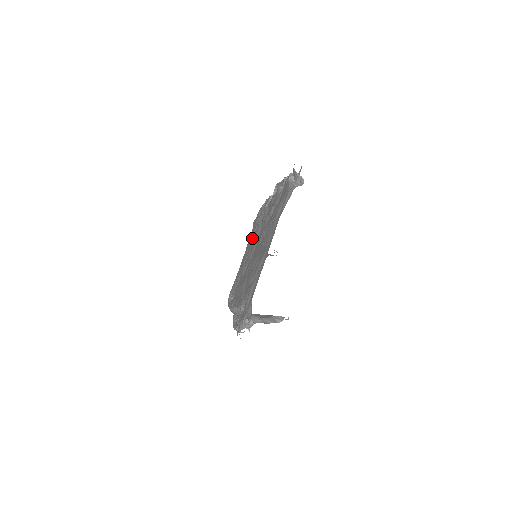
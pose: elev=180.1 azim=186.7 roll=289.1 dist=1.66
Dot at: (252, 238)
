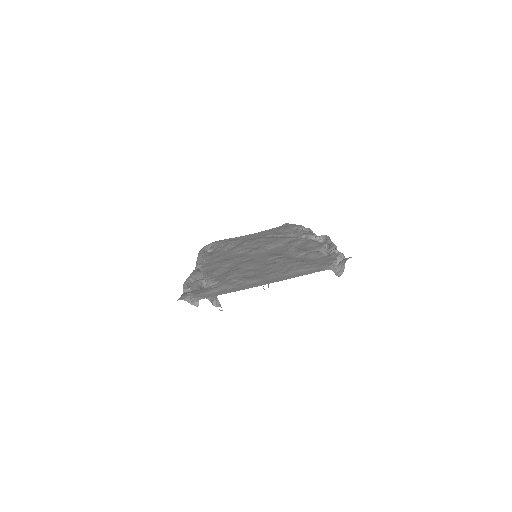
Dot at: (270, 238)
